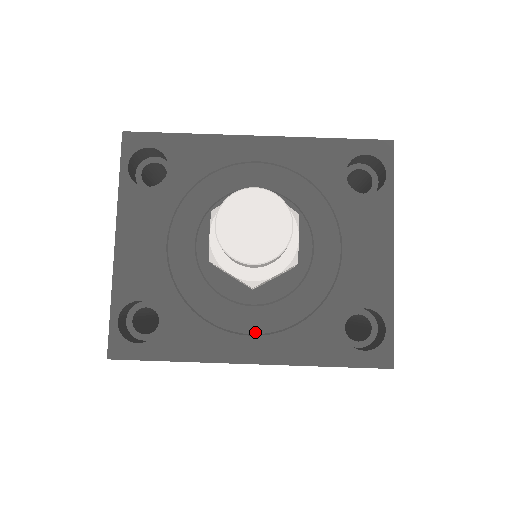
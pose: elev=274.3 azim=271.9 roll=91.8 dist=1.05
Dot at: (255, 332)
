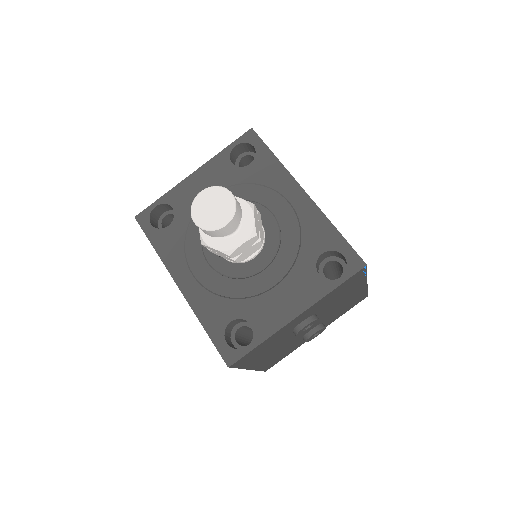
Dot at: (196, 276)
